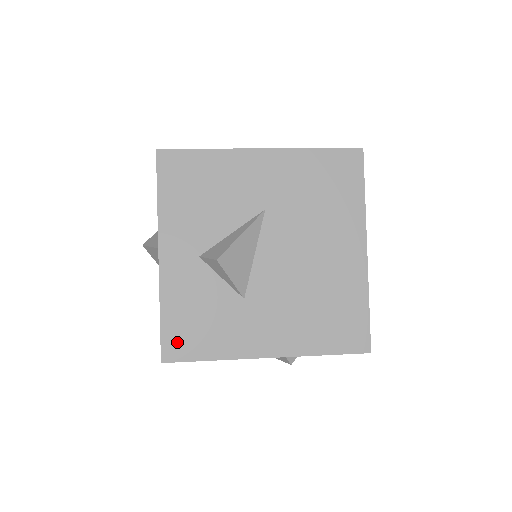
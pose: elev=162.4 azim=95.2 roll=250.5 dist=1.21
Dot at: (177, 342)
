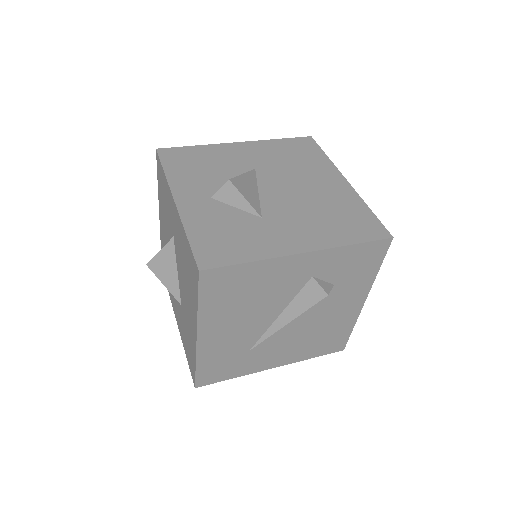
Dot at: (210, 253)
